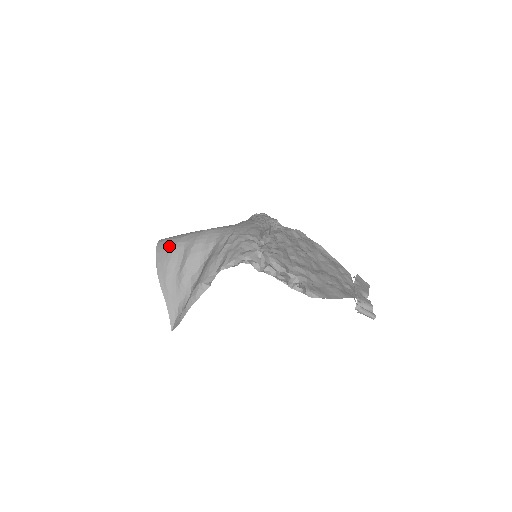
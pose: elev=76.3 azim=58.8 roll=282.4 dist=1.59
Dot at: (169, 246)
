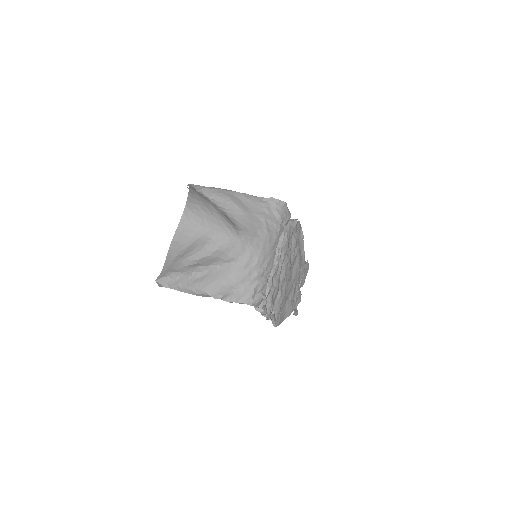
Dot at: (193, 232)
